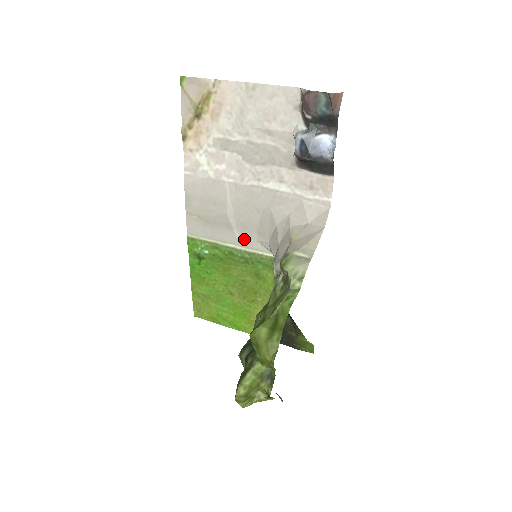
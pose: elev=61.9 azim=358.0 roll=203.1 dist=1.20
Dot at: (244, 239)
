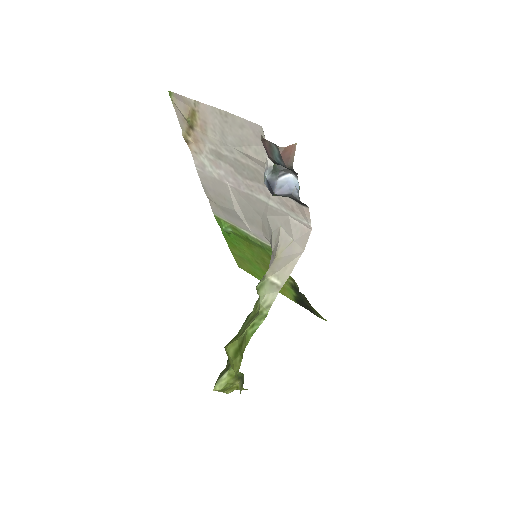
Dot at: (254, 230)
